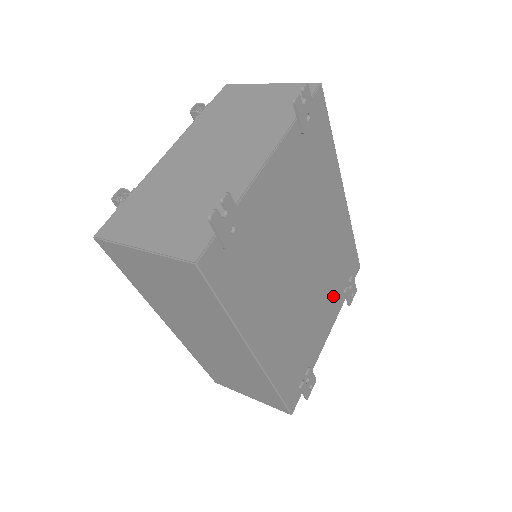
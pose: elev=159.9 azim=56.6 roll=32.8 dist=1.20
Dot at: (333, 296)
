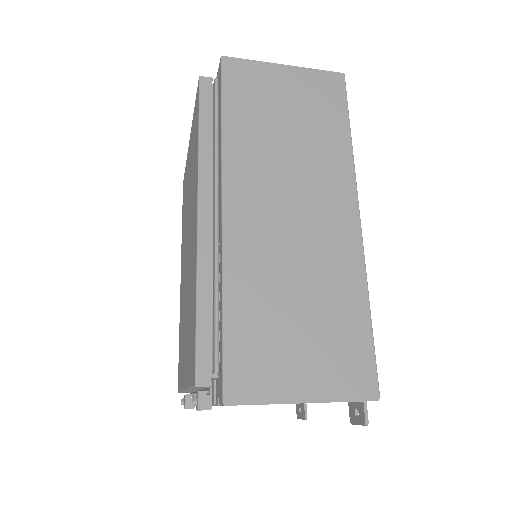
Dot at: occluded
